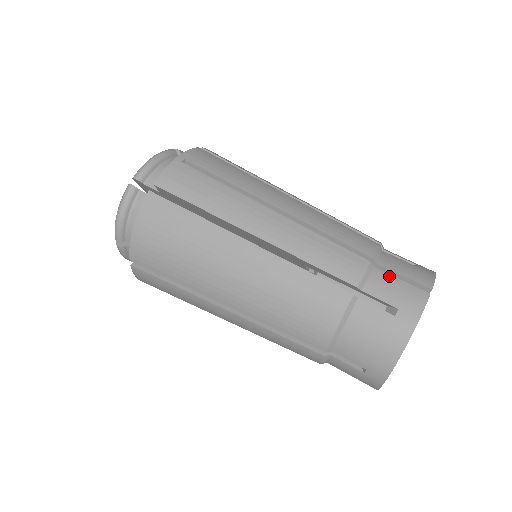
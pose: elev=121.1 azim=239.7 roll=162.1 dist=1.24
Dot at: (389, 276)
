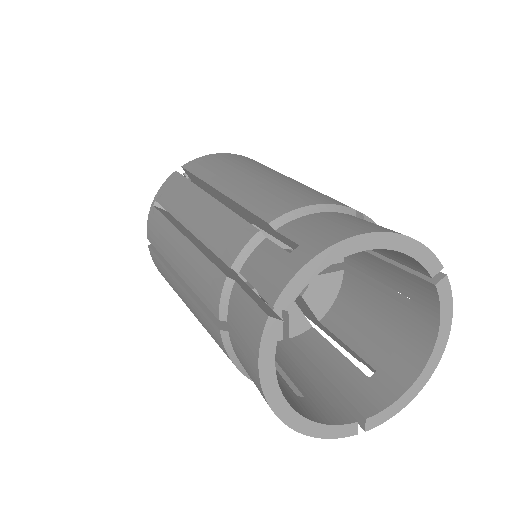
Dot at: occluded
